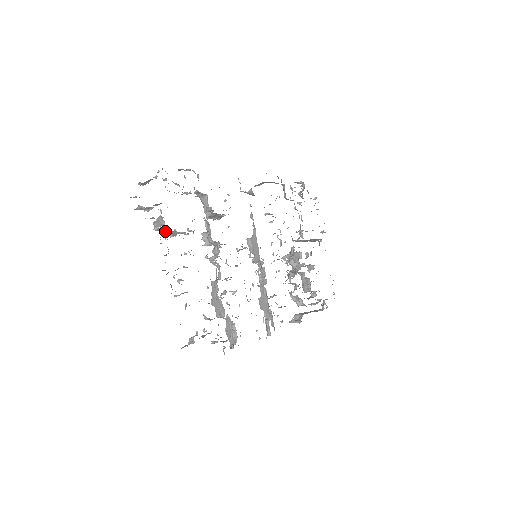
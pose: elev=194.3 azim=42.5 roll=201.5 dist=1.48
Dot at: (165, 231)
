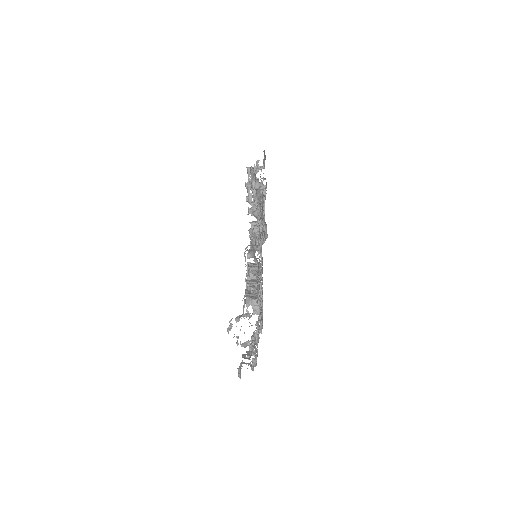
Dot at: occluded
